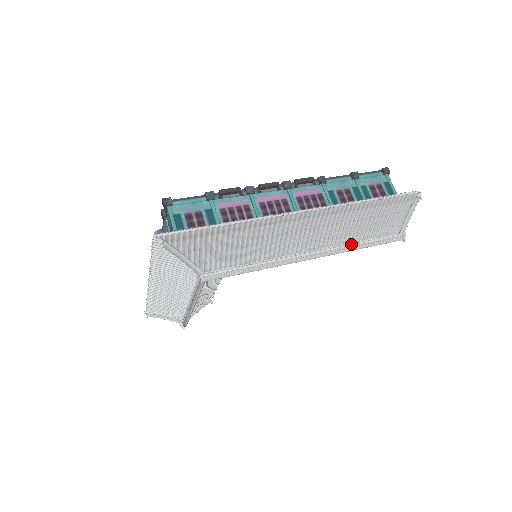
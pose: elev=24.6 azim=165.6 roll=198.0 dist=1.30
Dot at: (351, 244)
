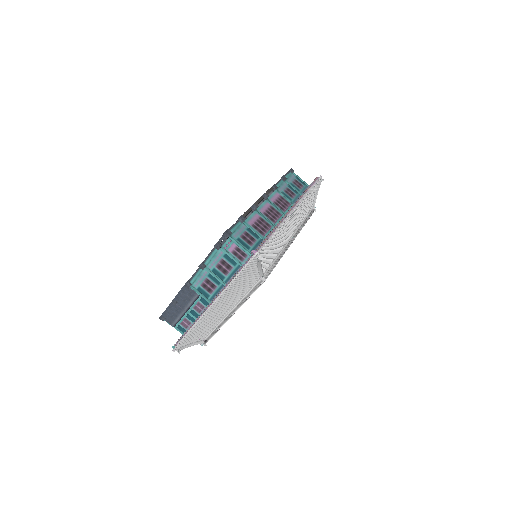
Dot at: (301, 223)
